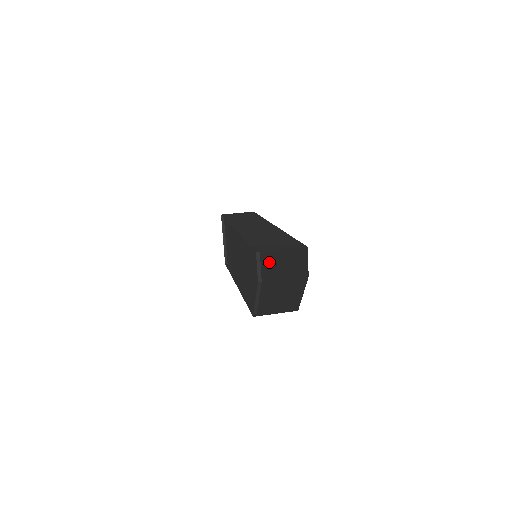
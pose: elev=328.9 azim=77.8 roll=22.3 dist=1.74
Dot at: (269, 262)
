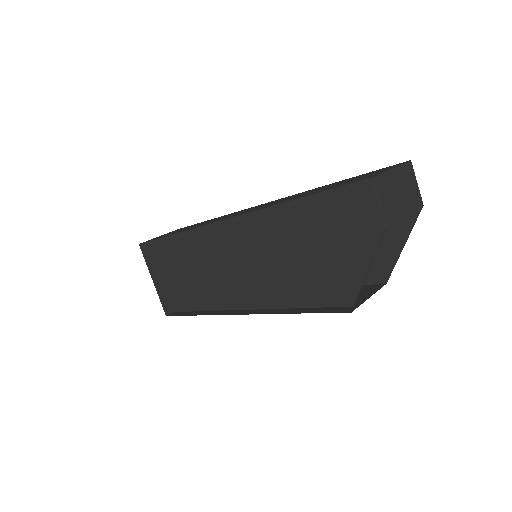
Dot at: occluded
